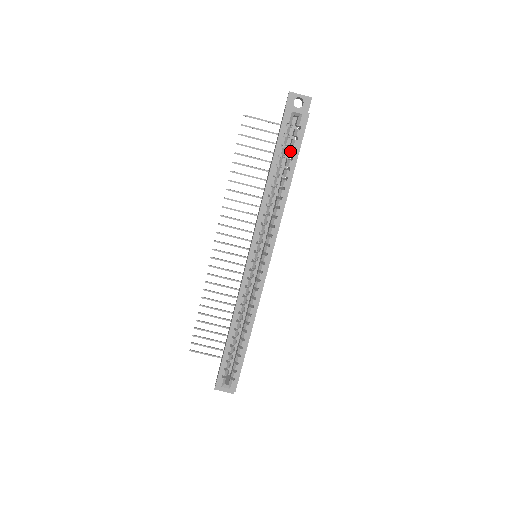
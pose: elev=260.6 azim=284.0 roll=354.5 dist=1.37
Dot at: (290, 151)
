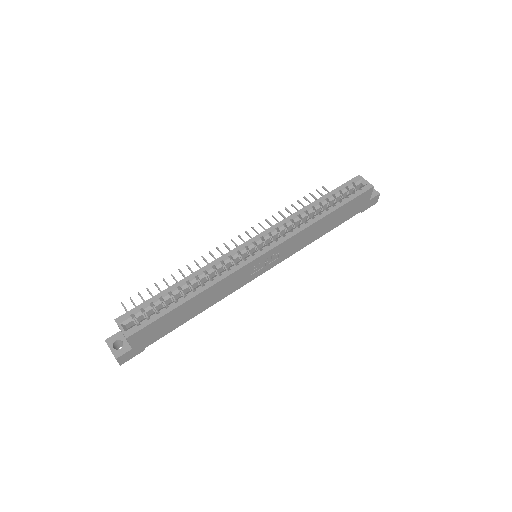
Dot at: (343, 198)
